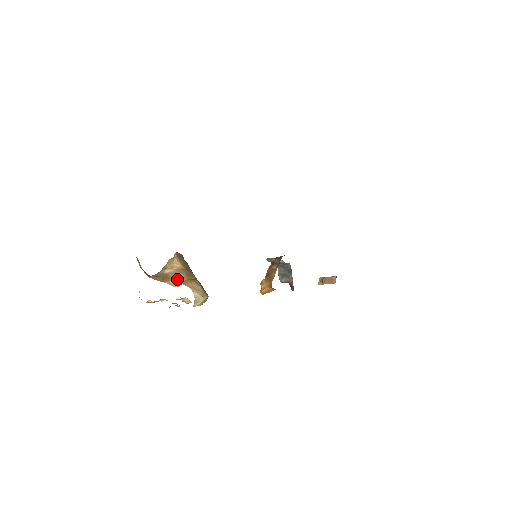
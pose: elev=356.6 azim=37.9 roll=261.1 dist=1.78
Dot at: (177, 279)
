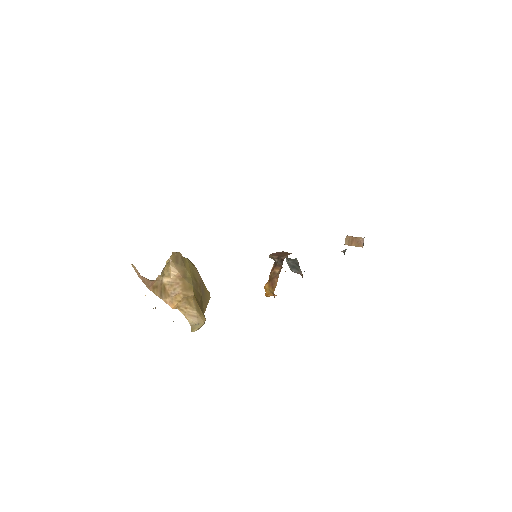
Dot at: (173, 298)
